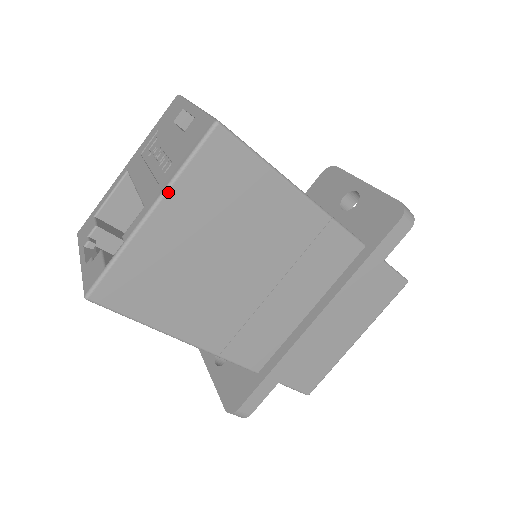
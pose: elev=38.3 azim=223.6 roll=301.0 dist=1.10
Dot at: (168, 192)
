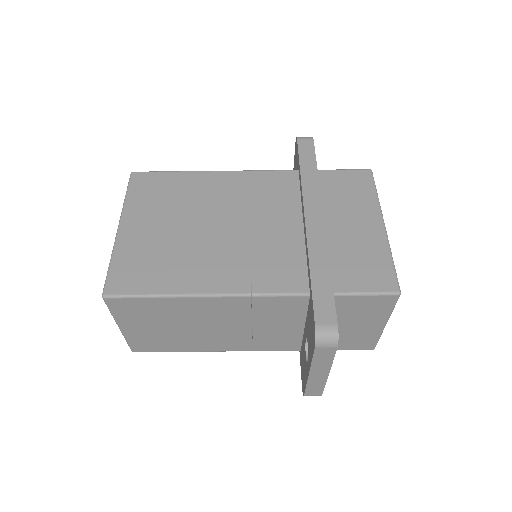
Dot at: (123, 212)
